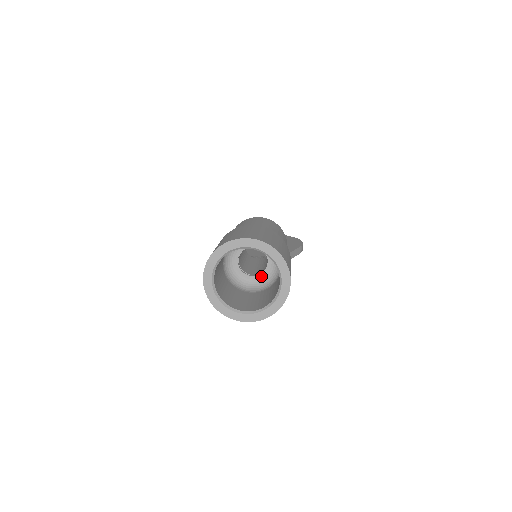
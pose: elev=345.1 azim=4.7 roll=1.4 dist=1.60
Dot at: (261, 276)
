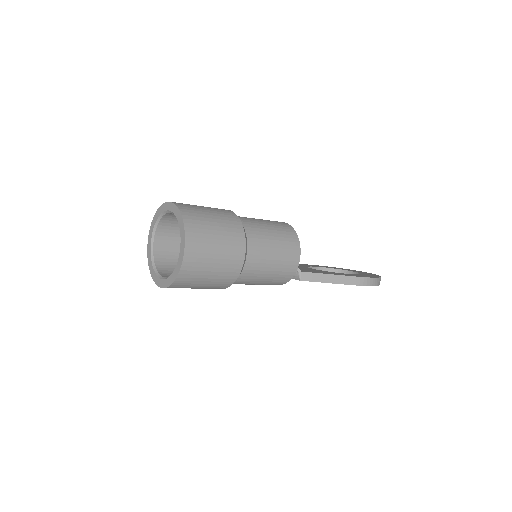
Dot at: occluded
